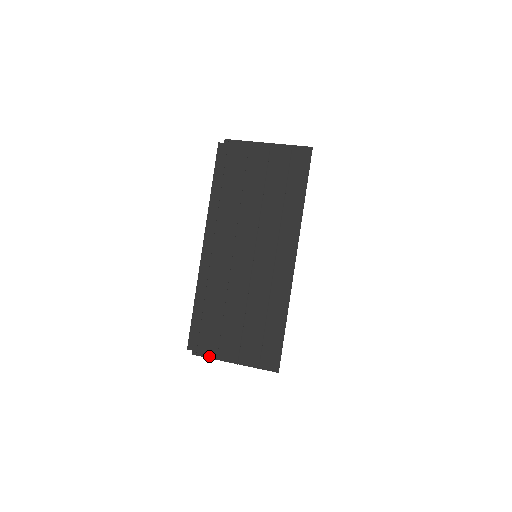
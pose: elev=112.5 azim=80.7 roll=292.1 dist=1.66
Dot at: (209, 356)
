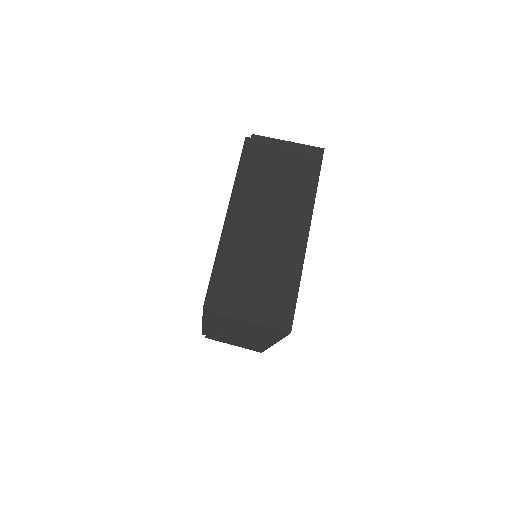
Dot at: (225, 314)
